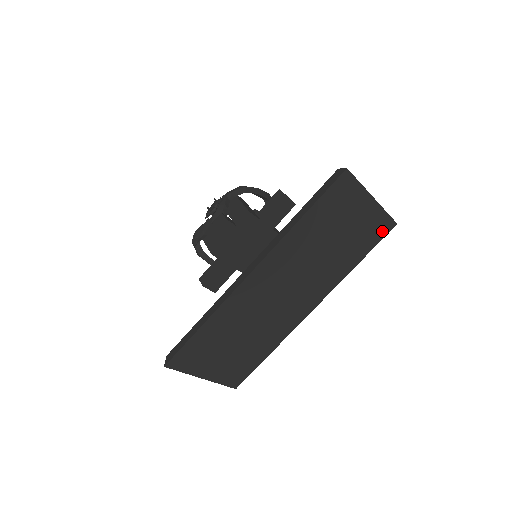
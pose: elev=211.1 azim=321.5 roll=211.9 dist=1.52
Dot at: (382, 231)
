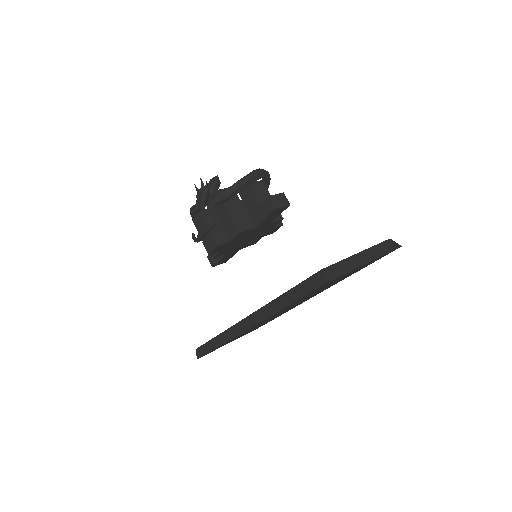
Dot at: (383, 256)
